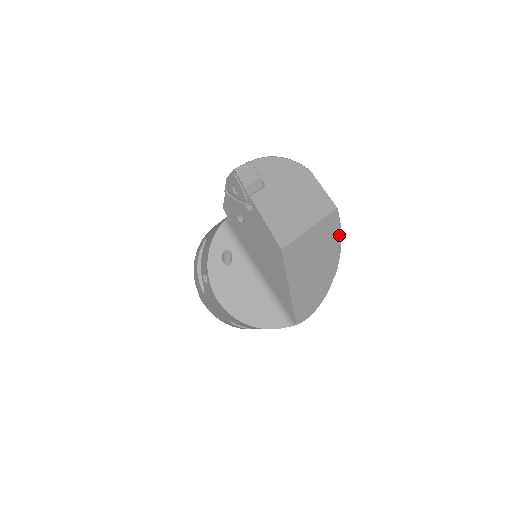
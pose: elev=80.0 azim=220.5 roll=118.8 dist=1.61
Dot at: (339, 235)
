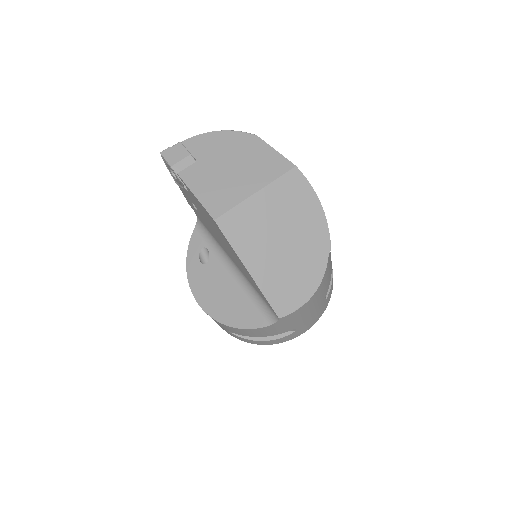
Dot at: (315, 200)
